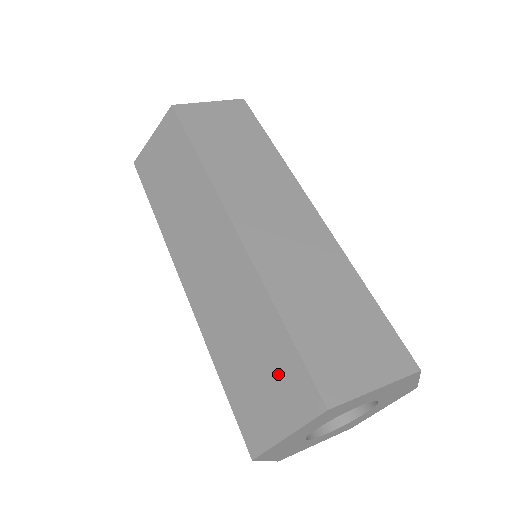
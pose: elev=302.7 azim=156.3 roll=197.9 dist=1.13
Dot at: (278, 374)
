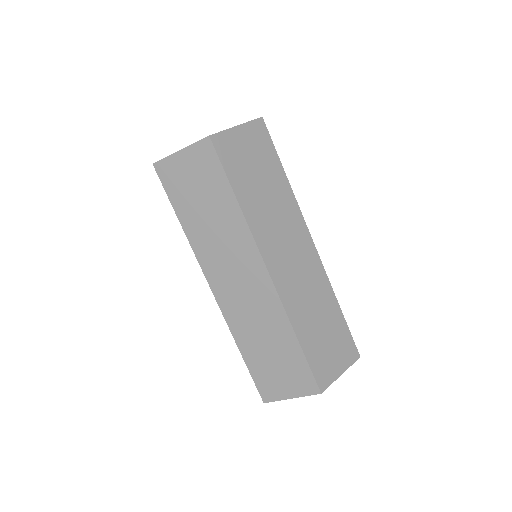
Dot at: occluded
